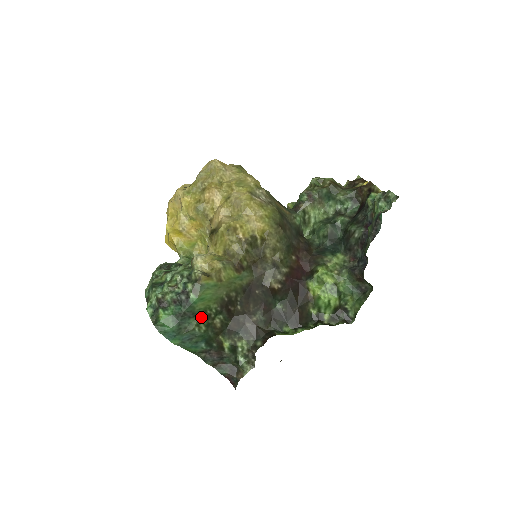
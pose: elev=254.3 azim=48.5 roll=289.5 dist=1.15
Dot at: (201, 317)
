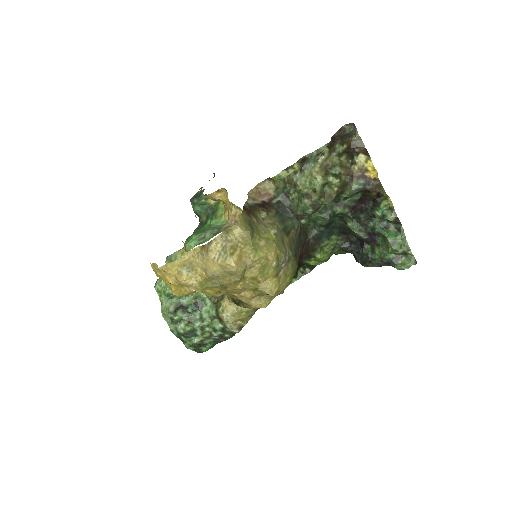
Dot at: occluded
